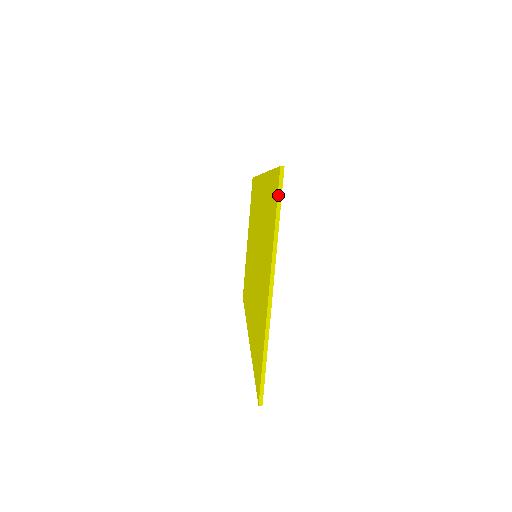
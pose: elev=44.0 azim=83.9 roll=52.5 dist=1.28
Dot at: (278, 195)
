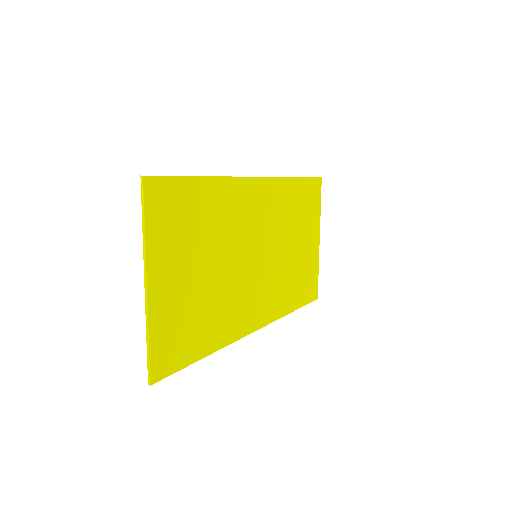
Dot at: (142, 201)
